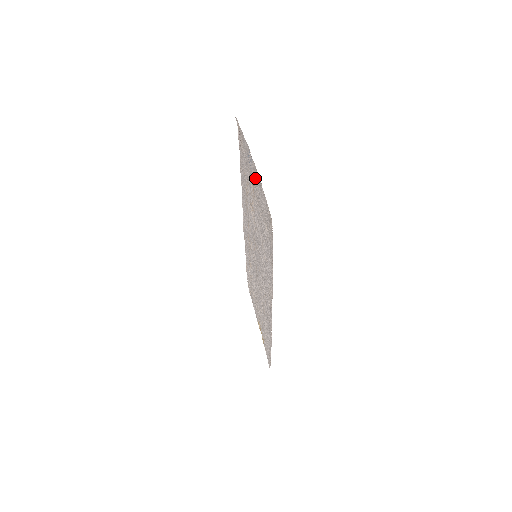
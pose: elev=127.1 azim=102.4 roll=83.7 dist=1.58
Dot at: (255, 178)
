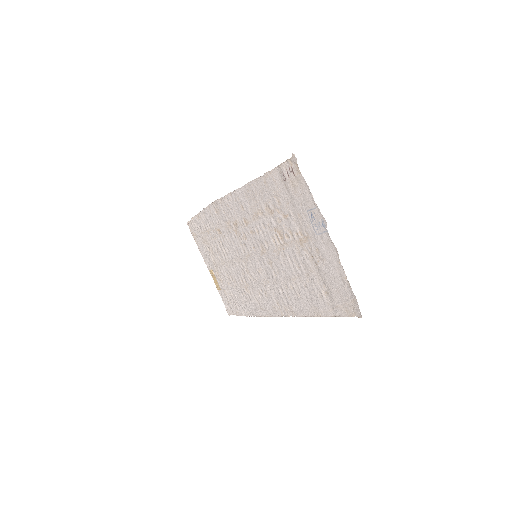
Dot at: (325, 251)
